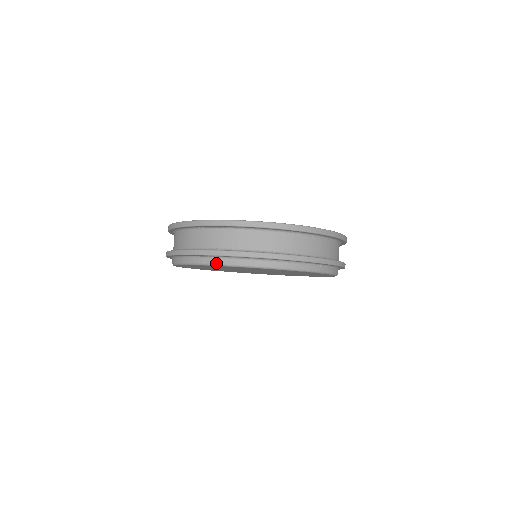
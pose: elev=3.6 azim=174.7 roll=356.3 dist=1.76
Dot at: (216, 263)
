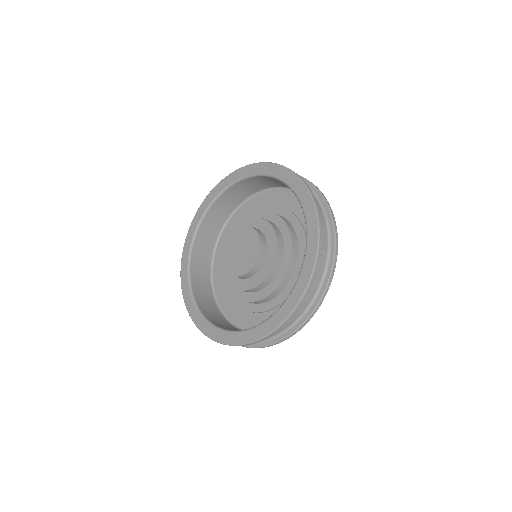
Dot at: occluded
